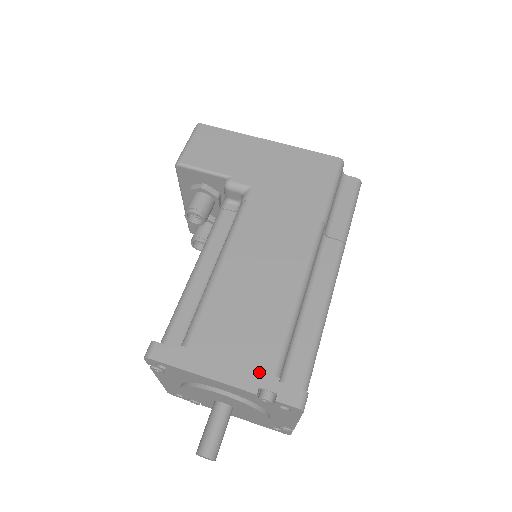
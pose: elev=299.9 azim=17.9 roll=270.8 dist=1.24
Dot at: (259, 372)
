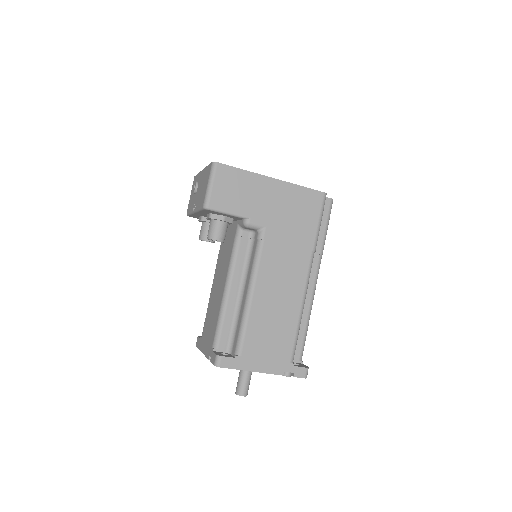
Dot at: (283, 363)
